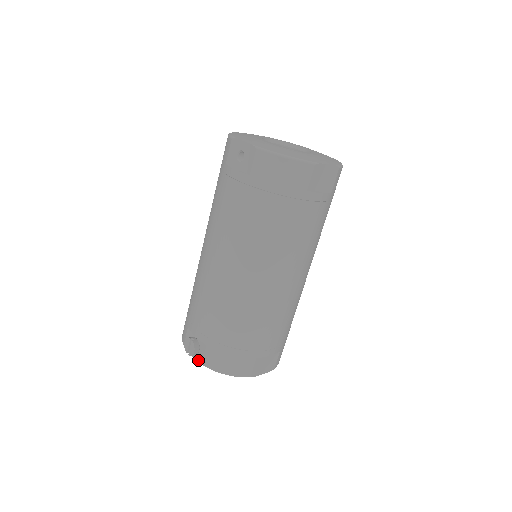
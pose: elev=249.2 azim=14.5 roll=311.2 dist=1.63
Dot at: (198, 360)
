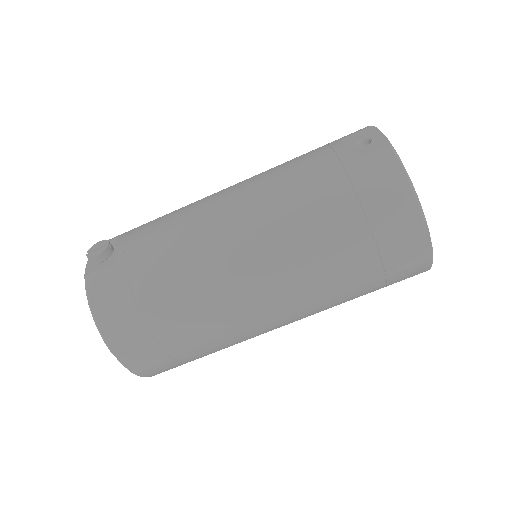
Dot at: (87, 270)
